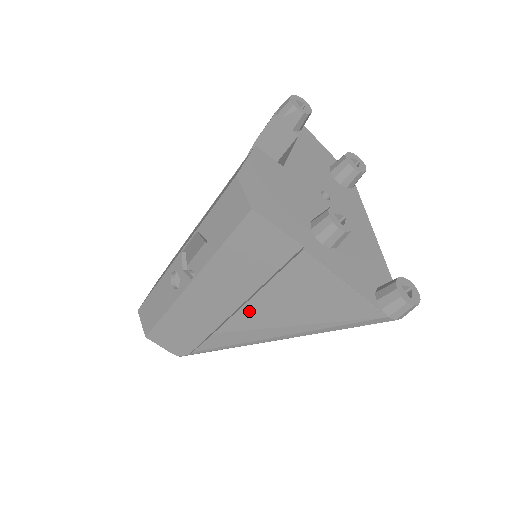
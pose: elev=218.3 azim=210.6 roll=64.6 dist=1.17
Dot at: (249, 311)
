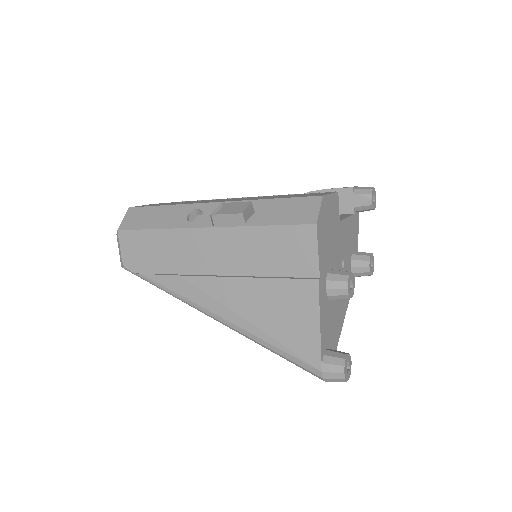
Dot at: (228, 284)
